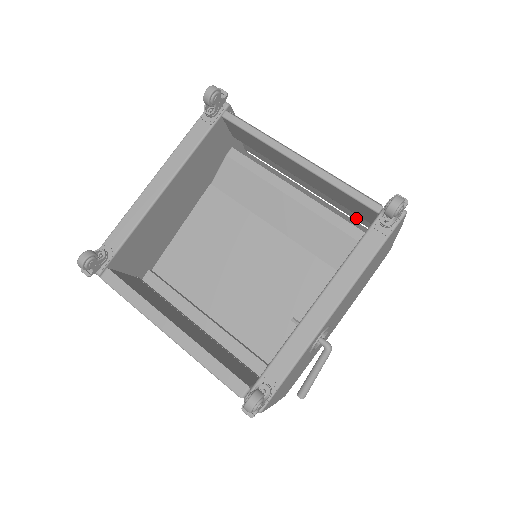
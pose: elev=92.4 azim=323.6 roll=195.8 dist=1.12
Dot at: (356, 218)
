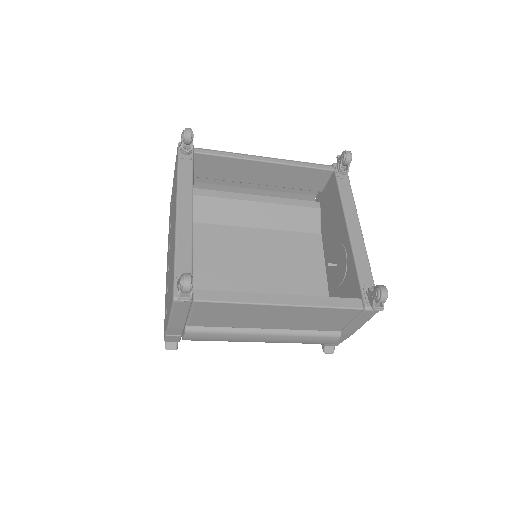
Dot at: occluded
